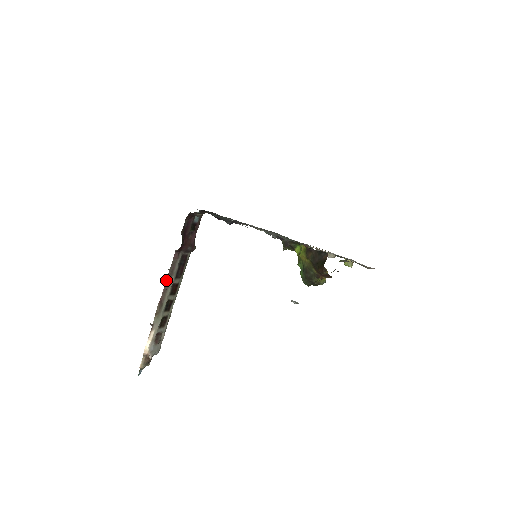
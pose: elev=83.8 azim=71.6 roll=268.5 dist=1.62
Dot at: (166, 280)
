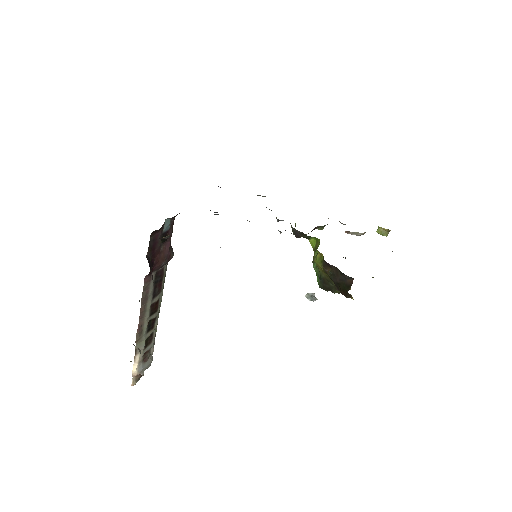
Dot at: occluded
